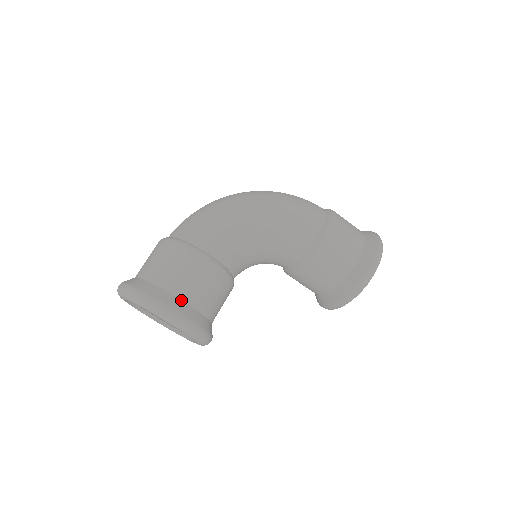
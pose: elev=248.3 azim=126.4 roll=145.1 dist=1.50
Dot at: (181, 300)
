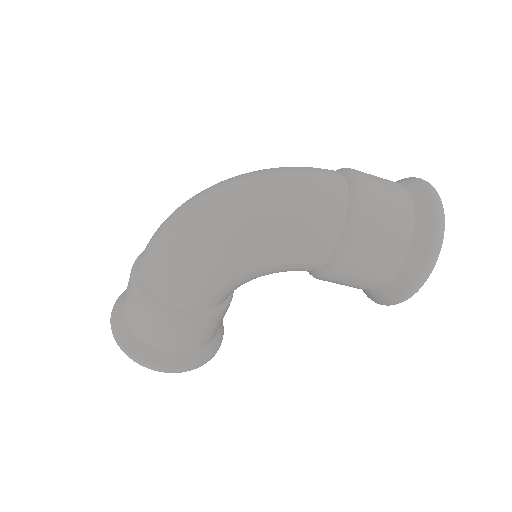
Dot at: (167, 353)
